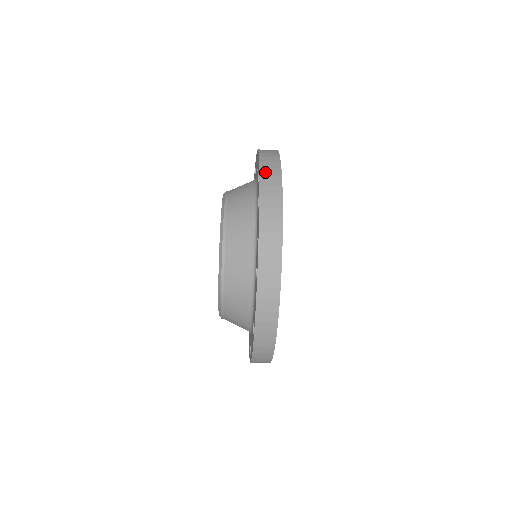
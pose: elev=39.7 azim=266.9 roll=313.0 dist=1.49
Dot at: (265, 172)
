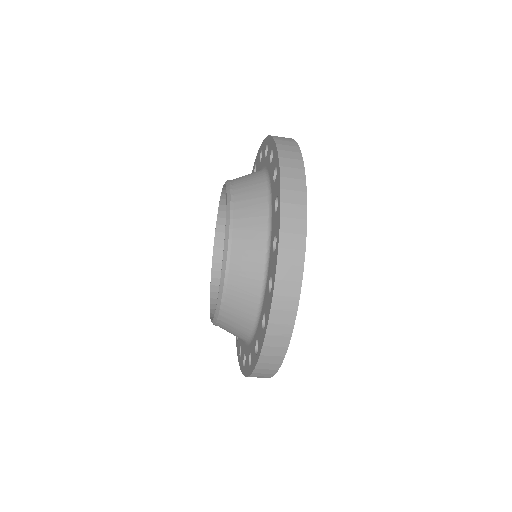
Dot at: (278, 303)
